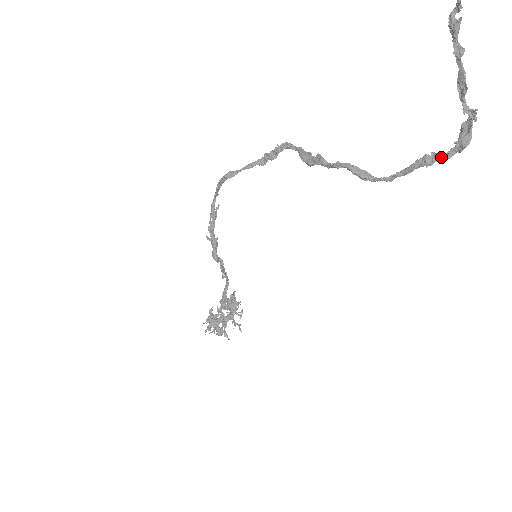
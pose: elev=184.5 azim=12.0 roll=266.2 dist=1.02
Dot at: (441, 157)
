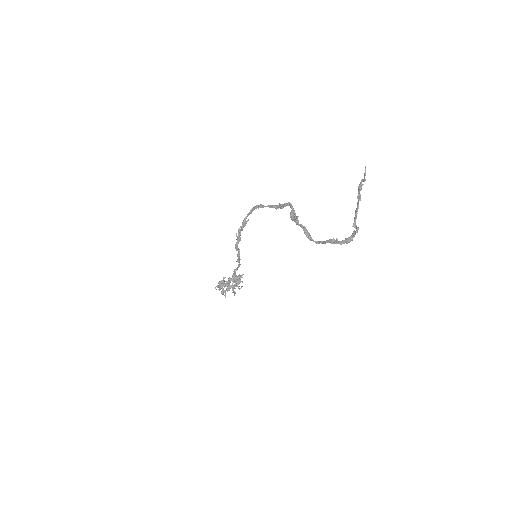
Dot at: (338, 242)
